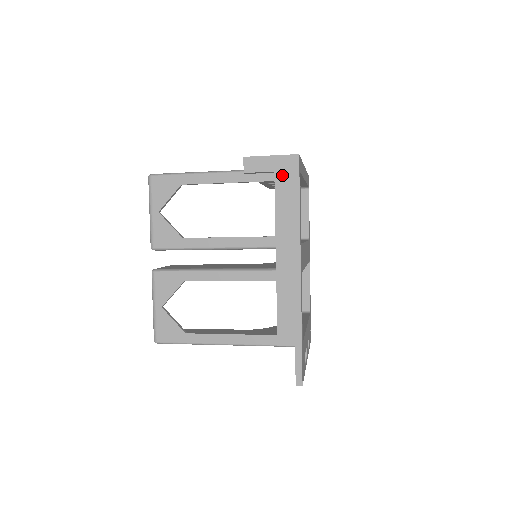
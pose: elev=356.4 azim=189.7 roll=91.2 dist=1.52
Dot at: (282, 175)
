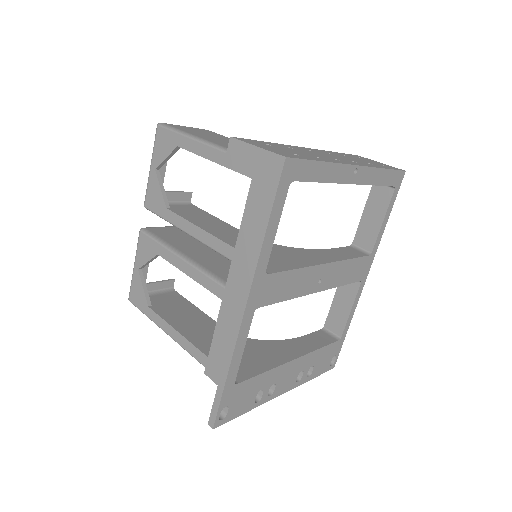
Dot at: (260, 178)
